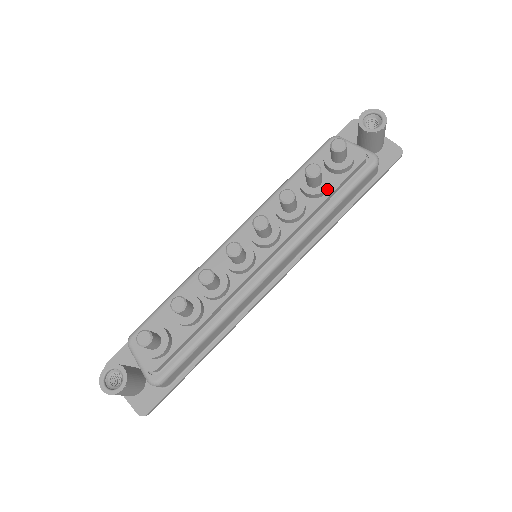
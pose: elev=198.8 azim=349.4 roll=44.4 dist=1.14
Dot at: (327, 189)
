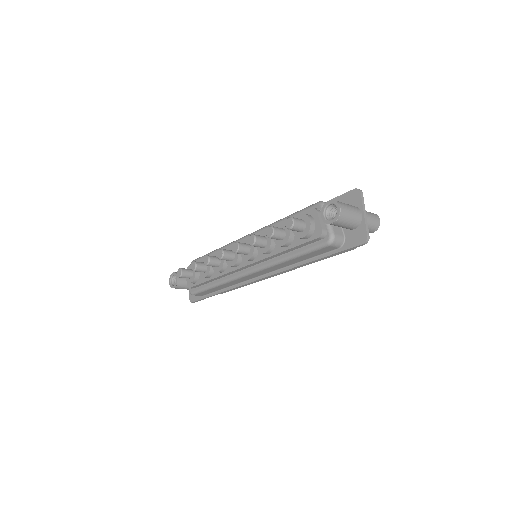
Dot at: (286, 245)
